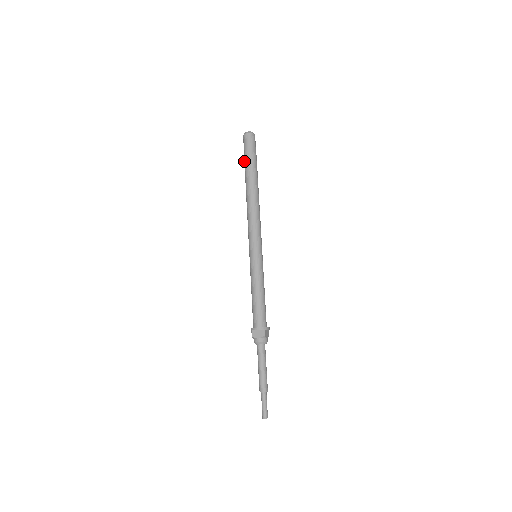
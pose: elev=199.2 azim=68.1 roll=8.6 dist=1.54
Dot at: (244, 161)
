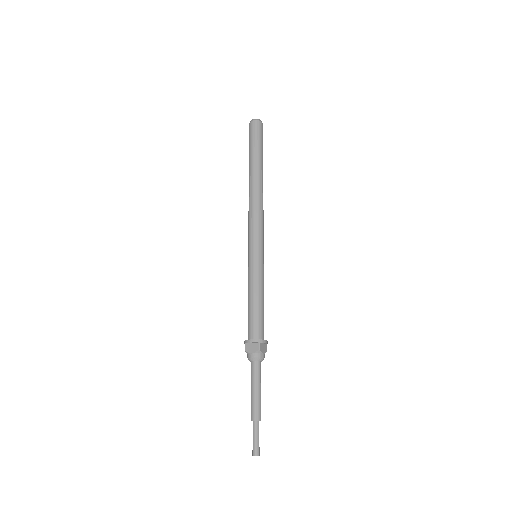
Dot at: occluded
